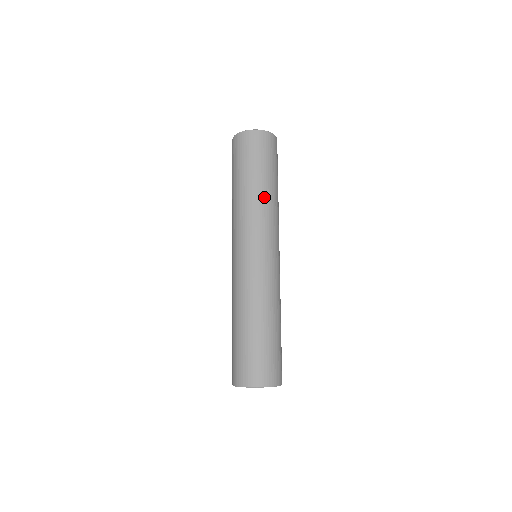
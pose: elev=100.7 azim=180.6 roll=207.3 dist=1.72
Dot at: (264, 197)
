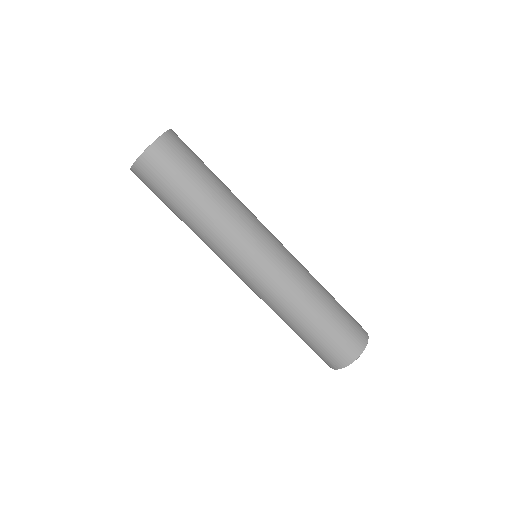
Dot at: (231, 193)
